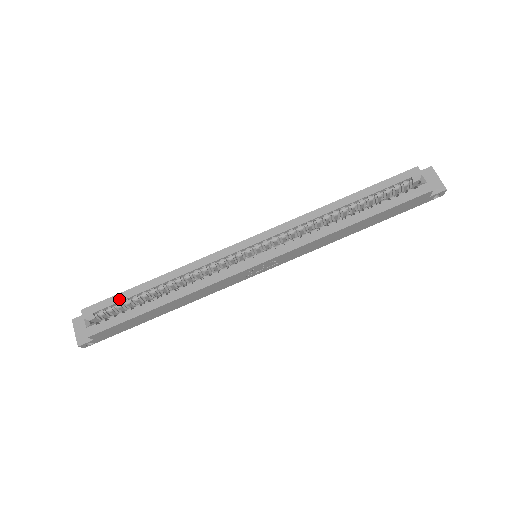
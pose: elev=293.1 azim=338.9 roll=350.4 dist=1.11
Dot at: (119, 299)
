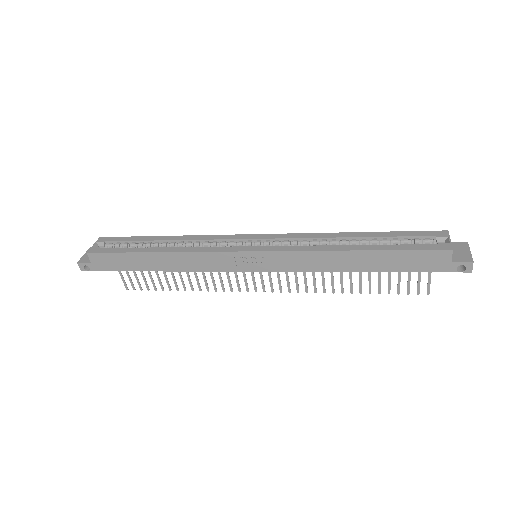
Dot at: (130, 239)
